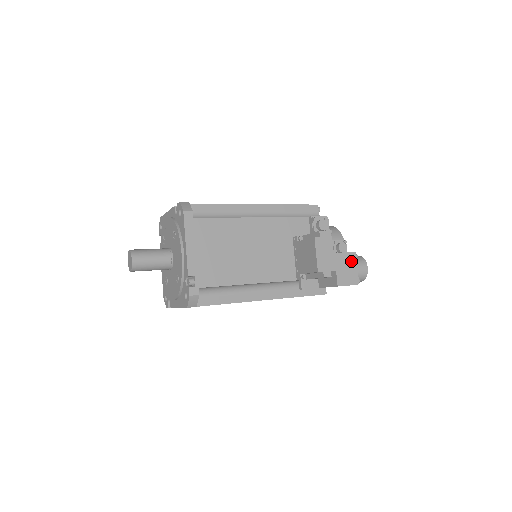
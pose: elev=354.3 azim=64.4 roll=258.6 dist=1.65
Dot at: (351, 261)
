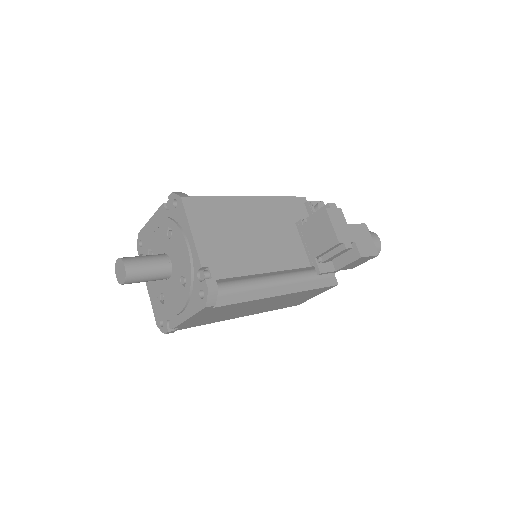
Dot at: (365, 232)
